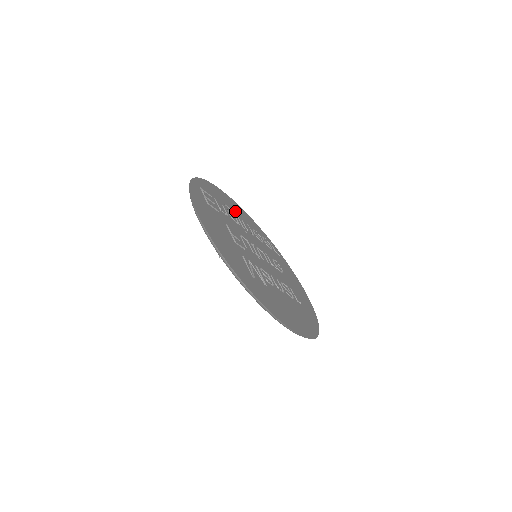
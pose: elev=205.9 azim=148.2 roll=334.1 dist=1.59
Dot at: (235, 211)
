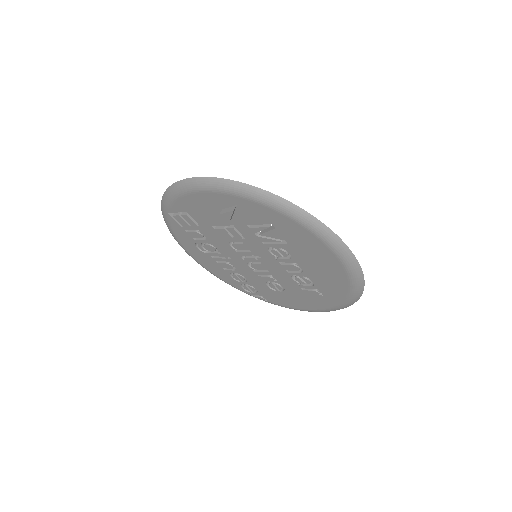
Dot at: occluded
